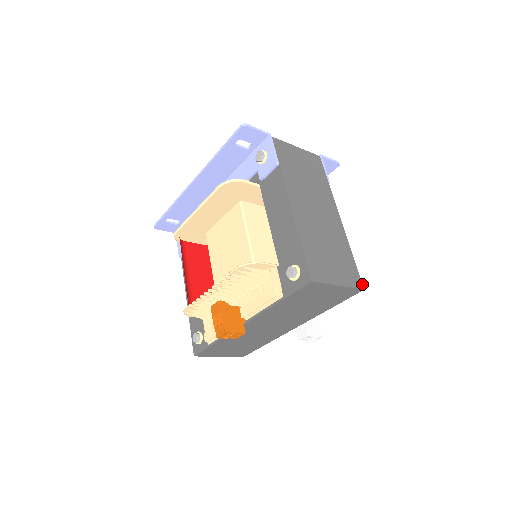
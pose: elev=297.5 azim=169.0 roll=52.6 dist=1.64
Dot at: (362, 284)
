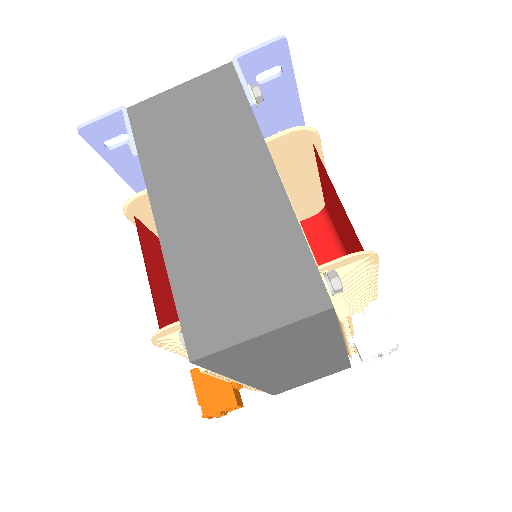
Dot at: (327, 296)
